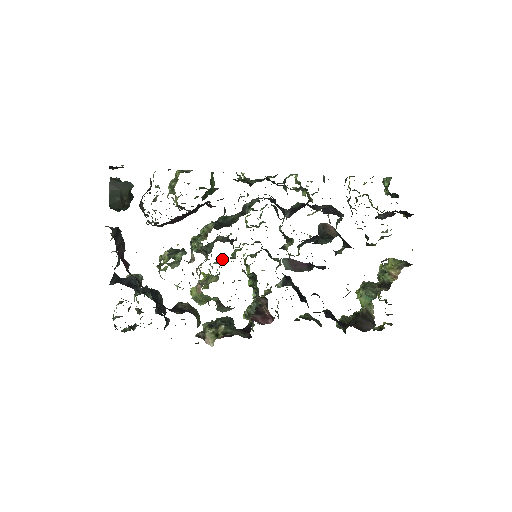
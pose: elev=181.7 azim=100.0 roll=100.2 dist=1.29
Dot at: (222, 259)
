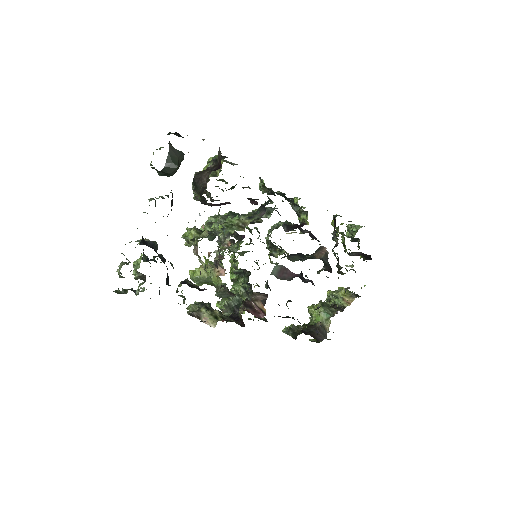
Dot at: occluded
